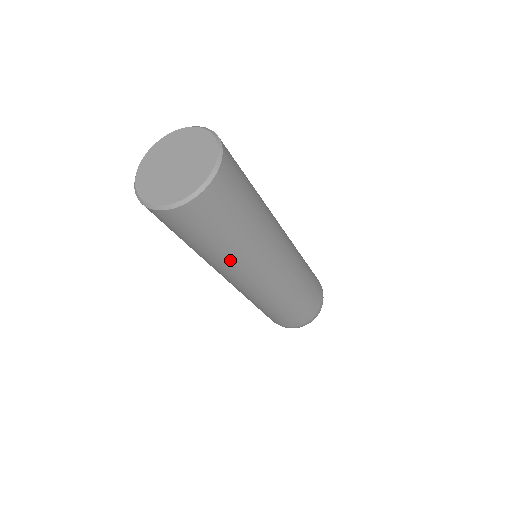
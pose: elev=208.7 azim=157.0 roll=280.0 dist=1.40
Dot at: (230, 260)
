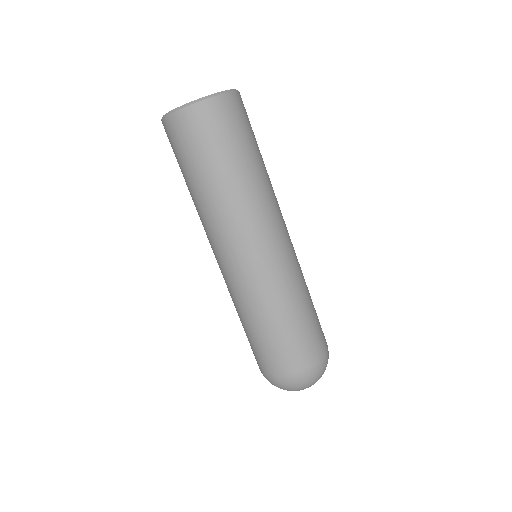
Dot at: (245, 194)
